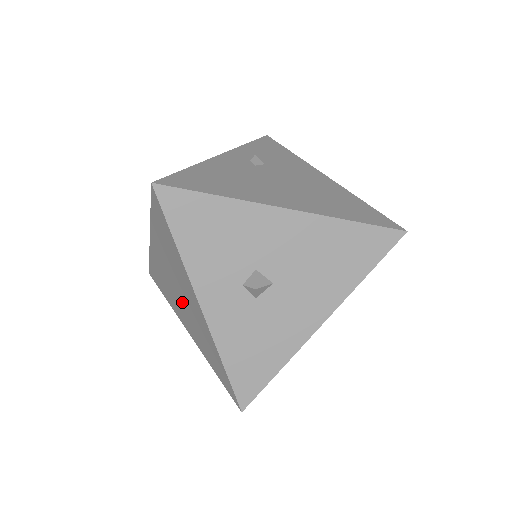
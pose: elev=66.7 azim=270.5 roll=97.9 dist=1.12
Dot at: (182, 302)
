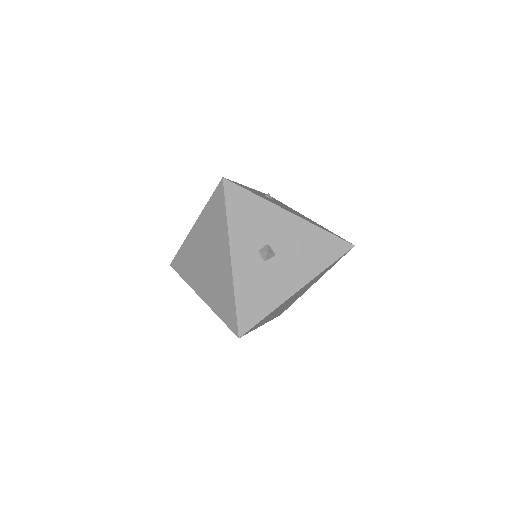
Dot at: (208, 267)
